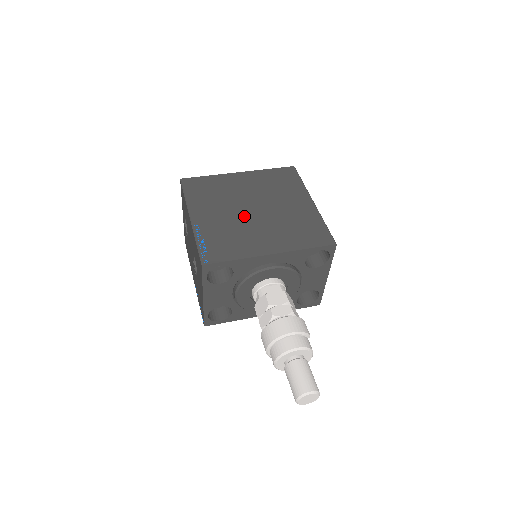
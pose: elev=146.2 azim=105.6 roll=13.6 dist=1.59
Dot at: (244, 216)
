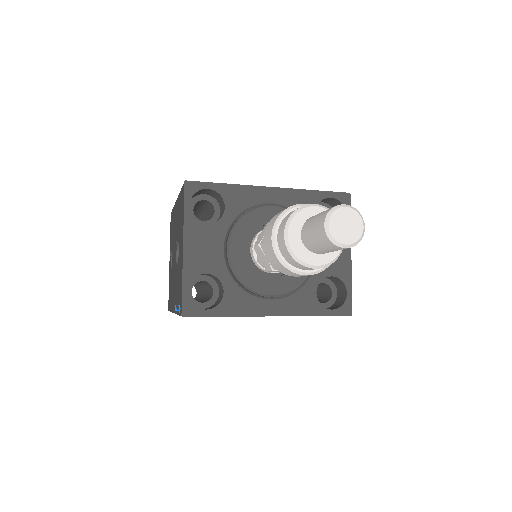
Dot at: occluded
